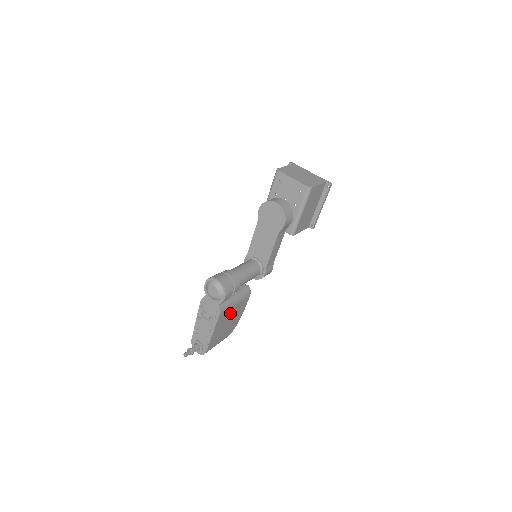
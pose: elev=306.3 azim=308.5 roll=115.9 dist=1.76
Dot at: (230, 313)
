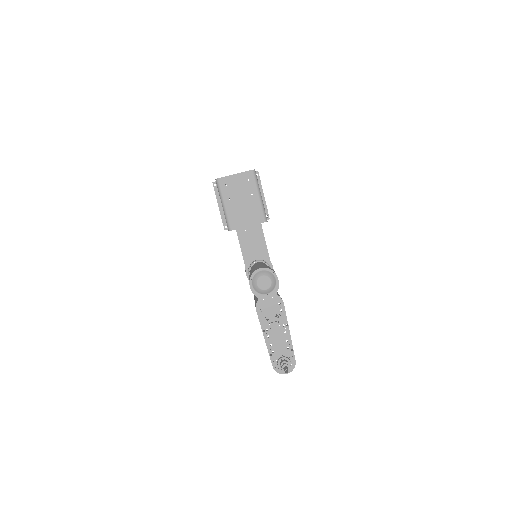
Dot at: occluded
